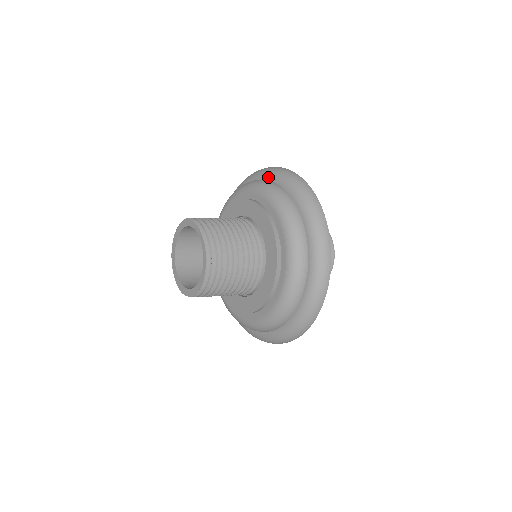
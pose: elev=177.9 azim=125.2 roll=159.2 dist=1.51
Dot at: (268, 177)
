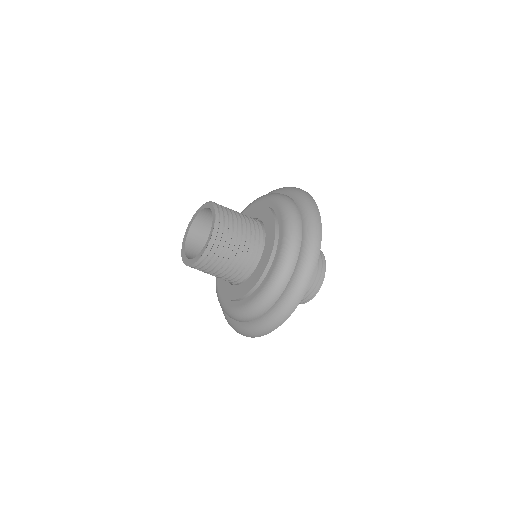
Dot at: occluded
